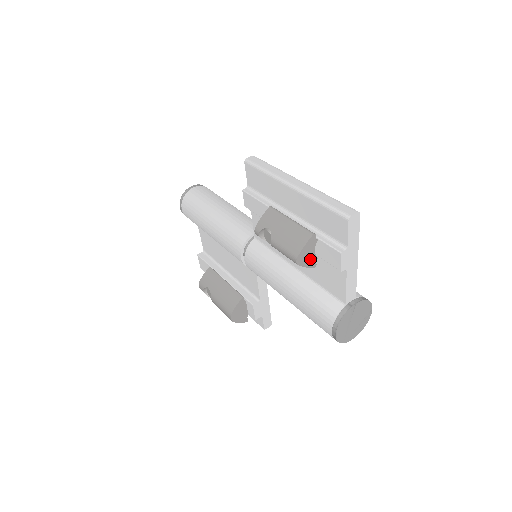
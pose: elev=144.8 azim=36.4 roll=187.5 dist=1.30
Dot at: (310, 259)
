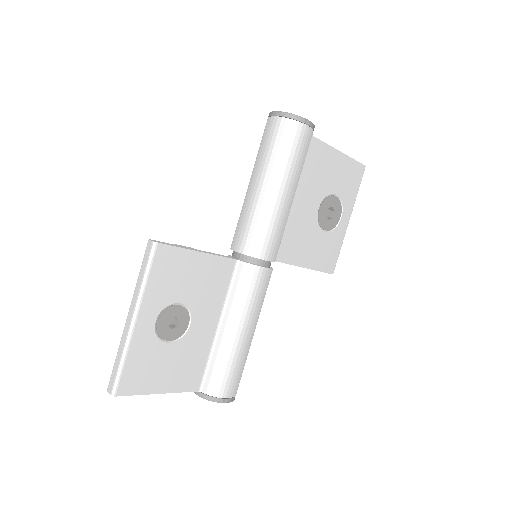
Dot at: occluded
